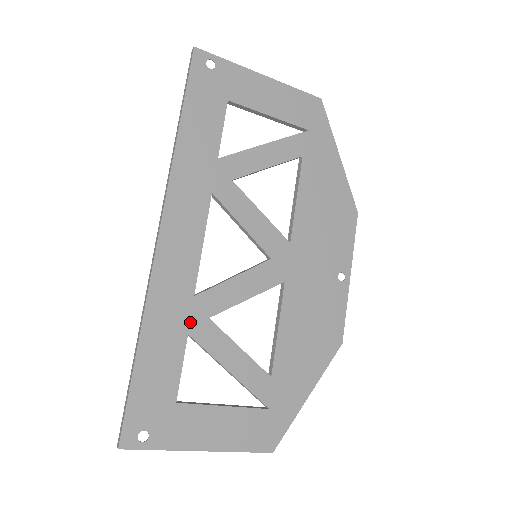
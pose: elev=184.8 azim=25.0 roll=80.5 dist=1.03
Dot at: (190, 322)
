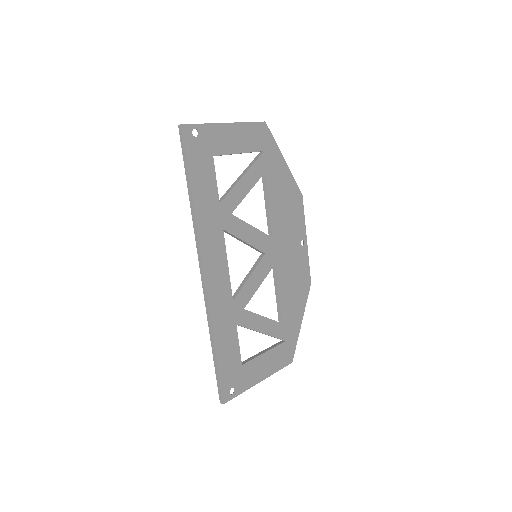
Dot at: (235, 317)
